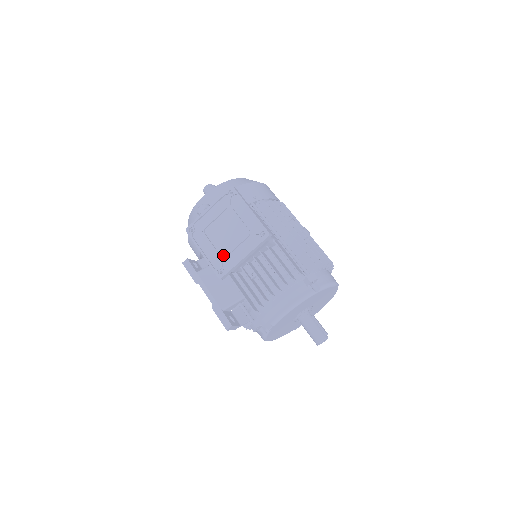
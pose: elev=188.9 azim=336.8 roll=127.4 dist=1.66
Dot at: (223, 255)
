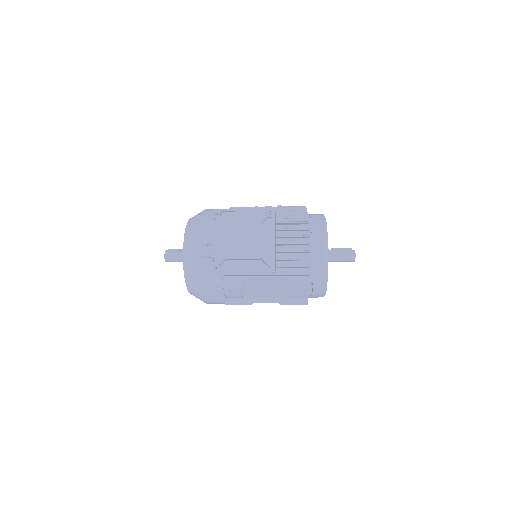
Dot at: (258, 256)
